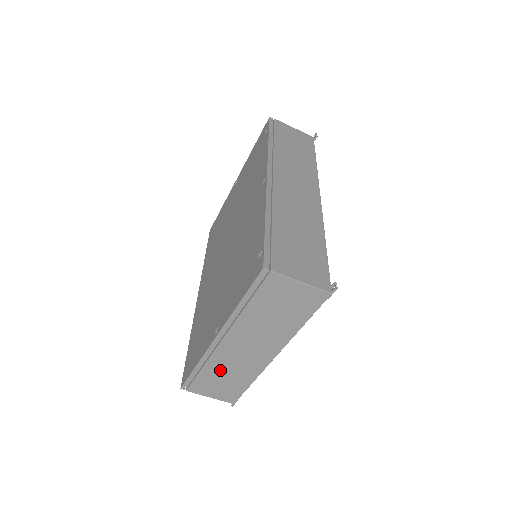
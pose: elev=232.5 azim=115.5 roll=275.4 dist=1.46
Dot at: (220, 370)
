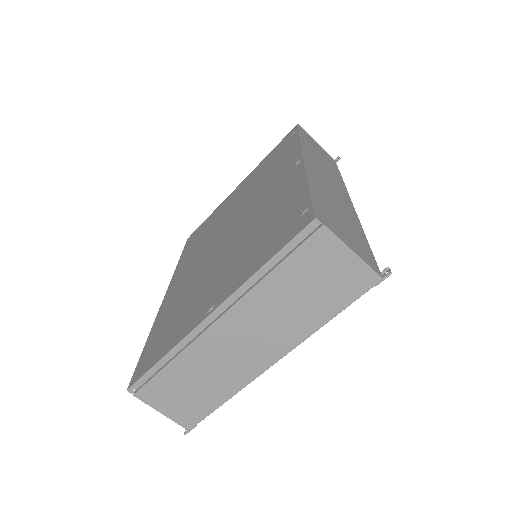
Dot at: (194, 370)
